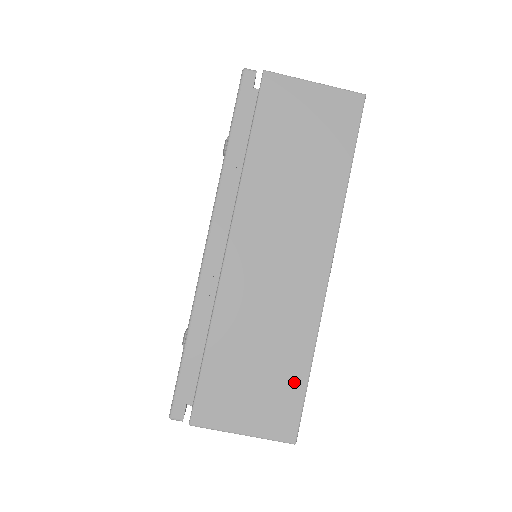
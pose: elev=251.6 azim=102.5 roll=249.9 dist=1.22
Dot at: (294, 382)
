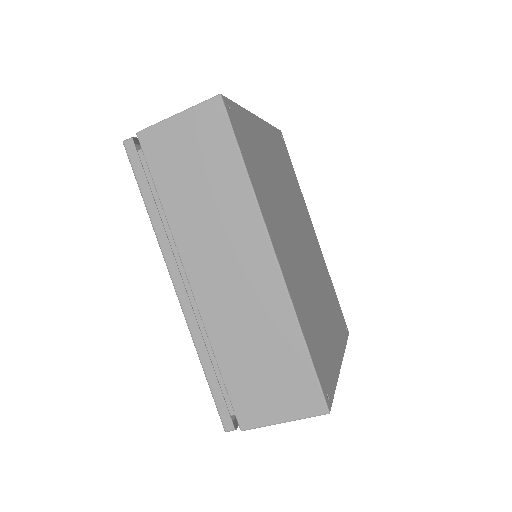
Dot at: (300, 364)
